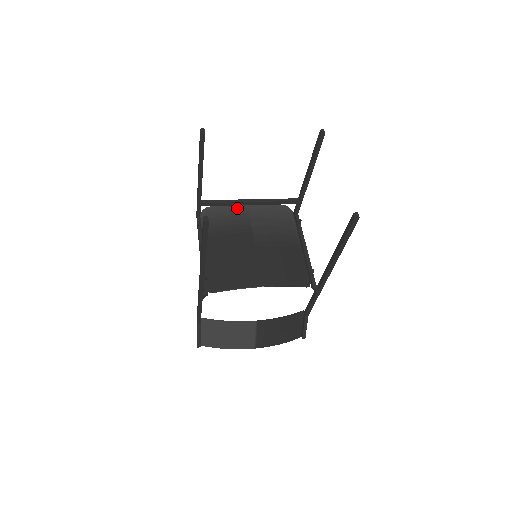
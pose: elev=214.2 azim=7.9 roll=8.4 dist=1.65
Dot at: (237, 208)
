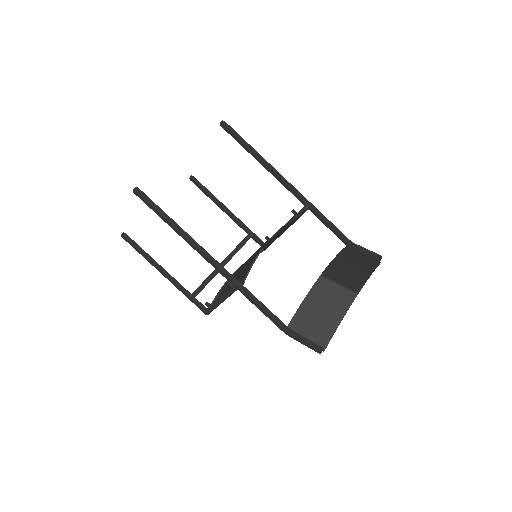
Dot at: occluded
